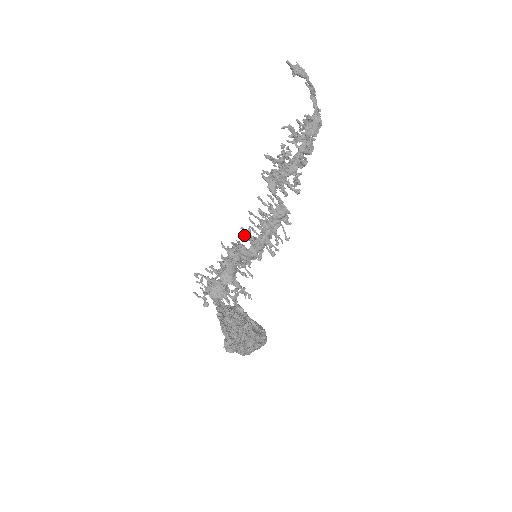
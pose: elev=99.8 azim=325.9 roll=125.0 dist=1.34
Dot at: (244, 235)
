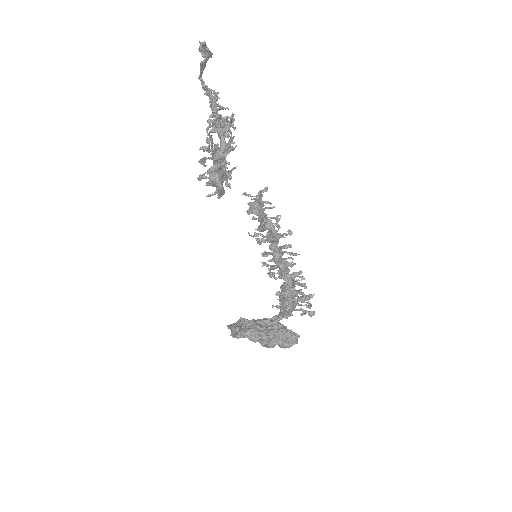
Dot at: (261, 242)
